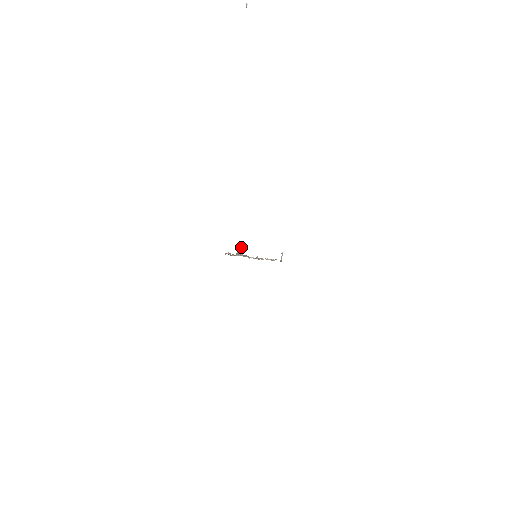
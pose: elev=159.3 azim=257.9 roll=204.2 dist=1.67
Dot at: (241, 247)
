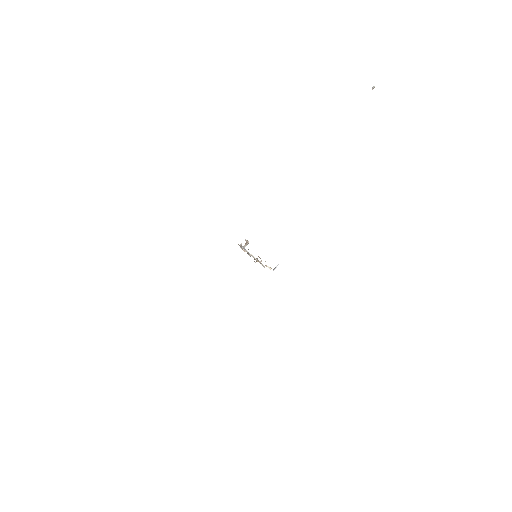
Dot at: (246, 241)
